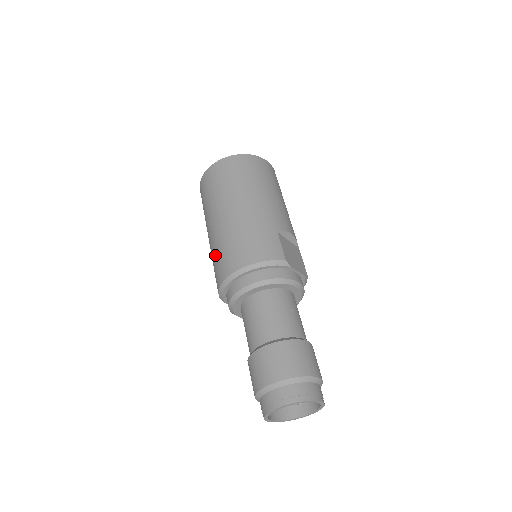
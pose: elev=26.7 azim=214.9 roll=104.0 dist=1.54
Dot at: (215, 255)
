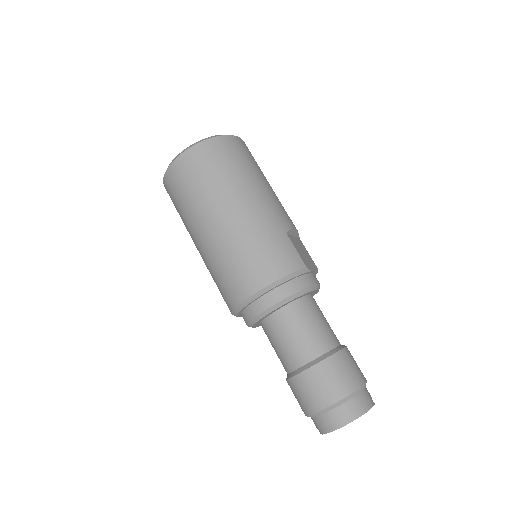
Dot at: (219, 270)
